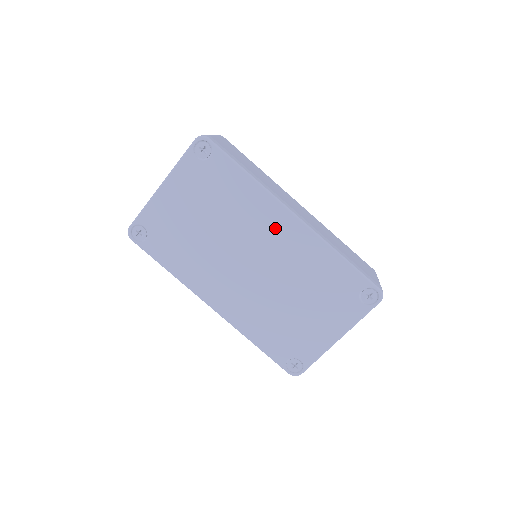
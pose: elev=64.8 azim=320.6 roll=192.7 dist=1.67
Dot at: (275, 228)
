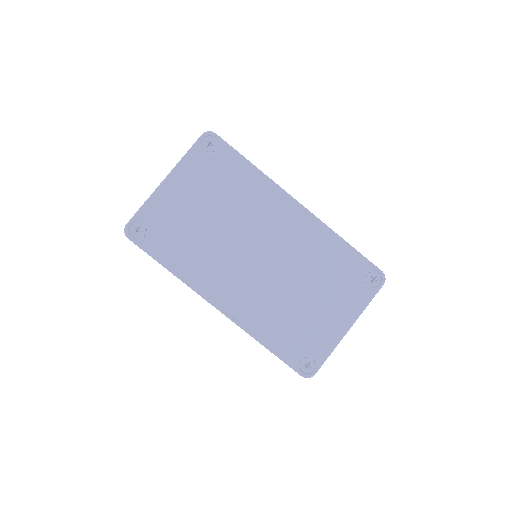
Dot at: (282, 217)
